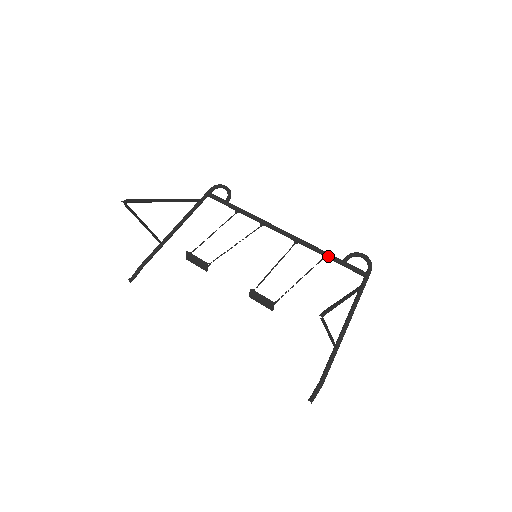
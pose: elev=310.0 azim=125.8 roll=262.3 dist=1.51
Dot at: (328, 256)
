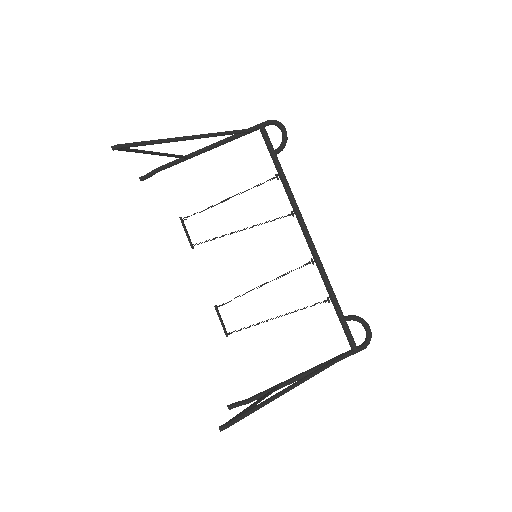
Dot at: (333, 302)
